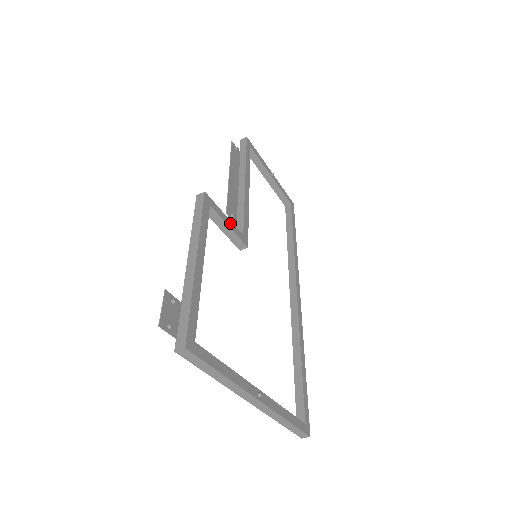
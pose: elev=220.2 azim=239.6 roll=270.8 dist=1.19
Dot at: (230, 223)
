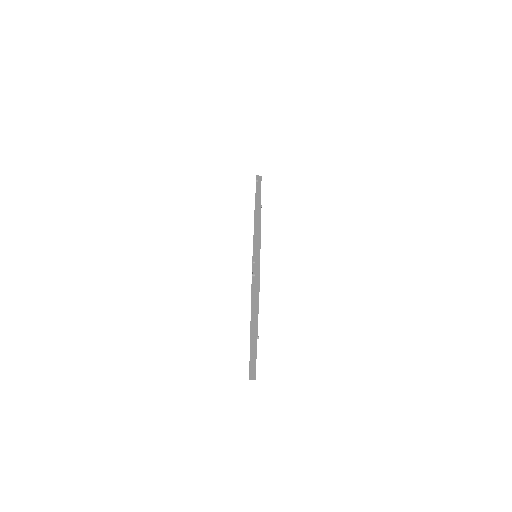
Dot at: occluded
